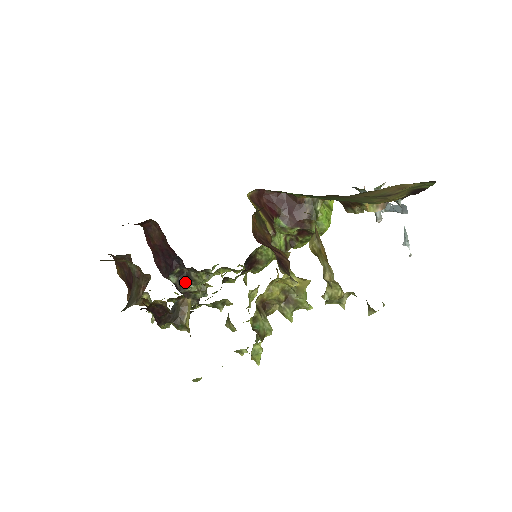
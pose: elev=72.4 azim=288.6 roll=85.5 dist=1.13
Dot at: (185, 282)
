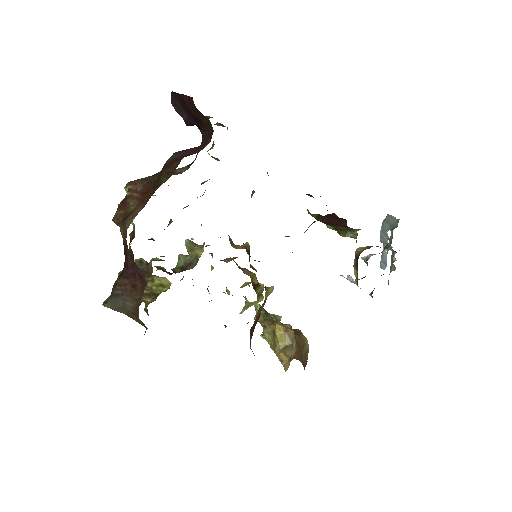
Dot at: occluded
